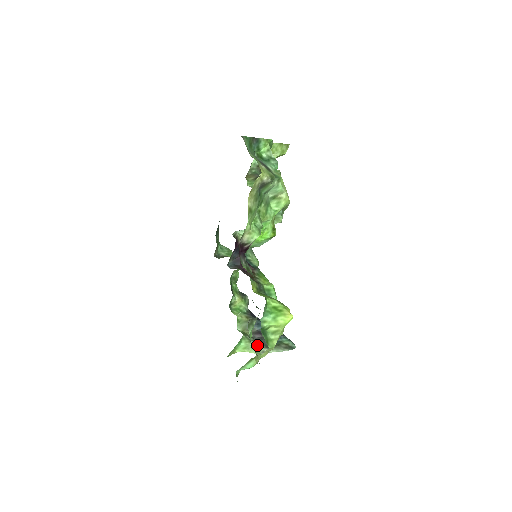
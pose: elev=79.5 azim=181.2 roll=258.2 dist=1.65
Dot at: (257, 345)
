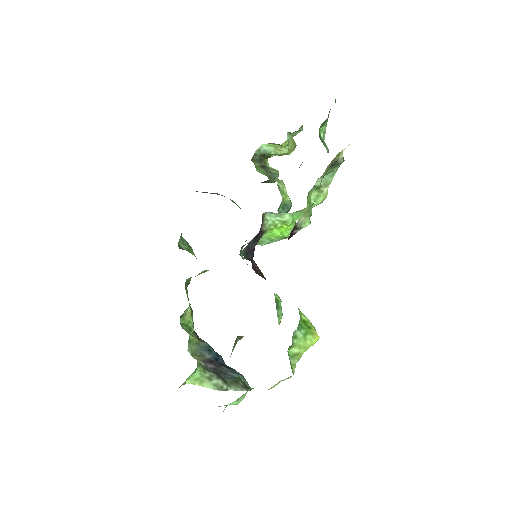
Dot at: (214, 377)
